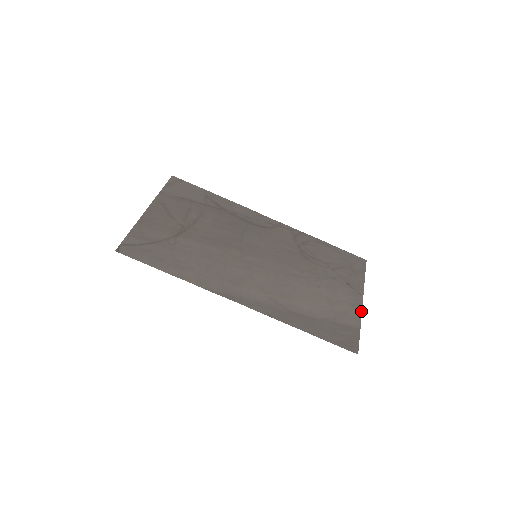
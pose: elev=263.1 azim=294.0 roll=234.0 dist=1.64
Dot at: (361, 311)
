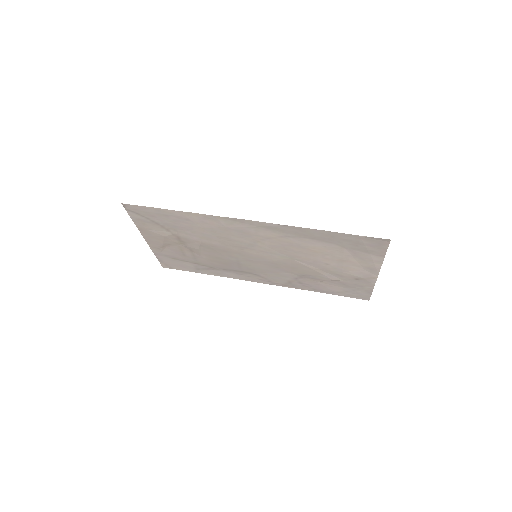
Dot at: (379, 268)
